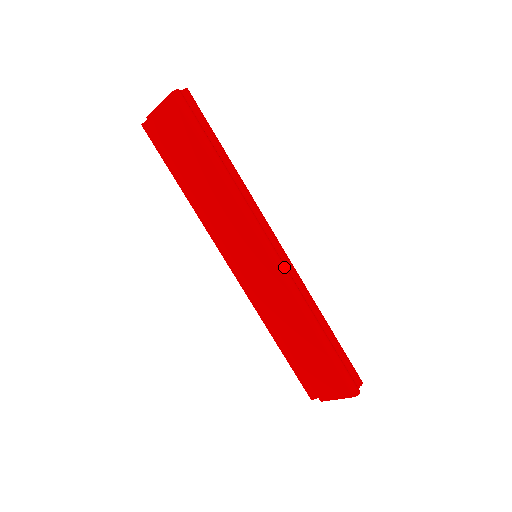
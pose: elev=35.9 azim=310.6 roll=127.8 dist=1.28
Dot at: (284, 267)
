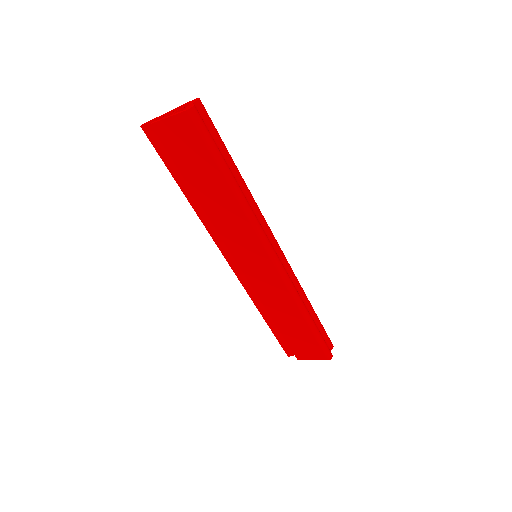
Dot at: (284, 270)
